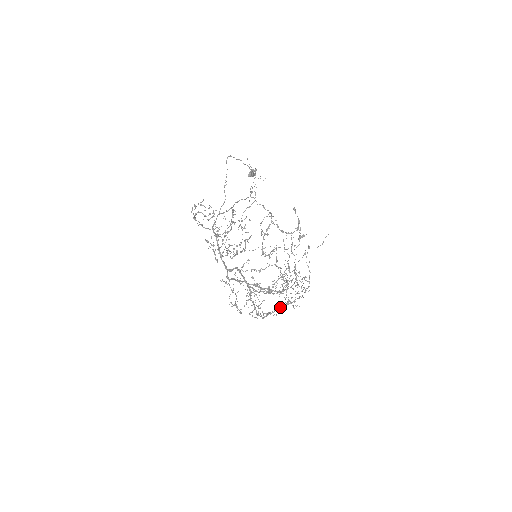
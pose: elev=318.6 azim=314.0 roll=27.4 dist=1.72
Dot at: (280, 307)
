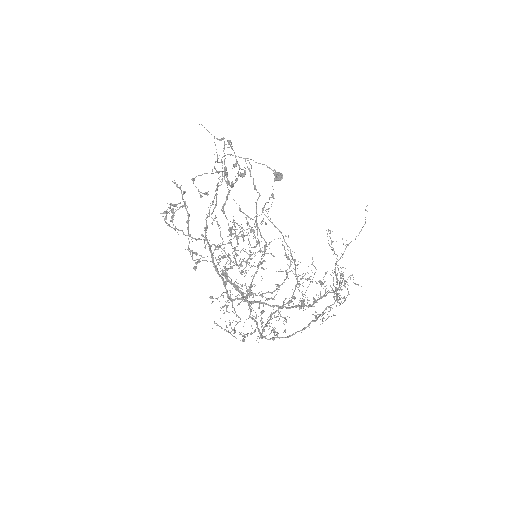
Dot at: occluded
